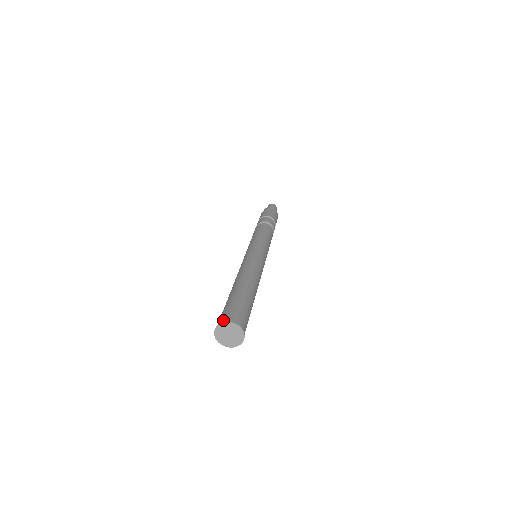
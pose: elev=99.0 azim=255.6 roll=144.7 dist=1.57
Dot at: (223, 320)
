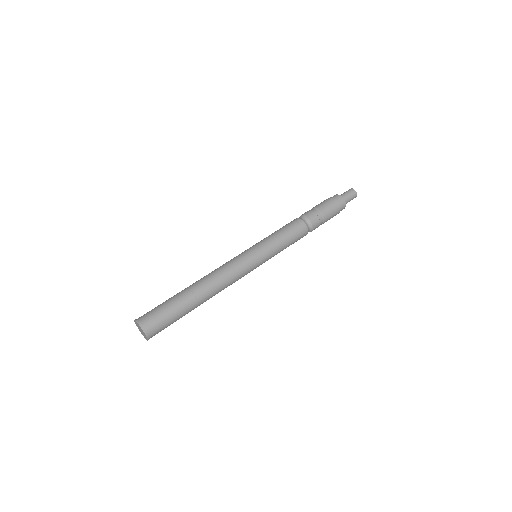
Dot at: (142, 321)
